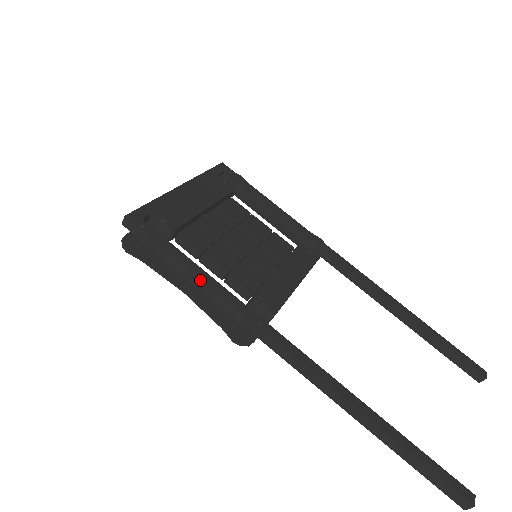
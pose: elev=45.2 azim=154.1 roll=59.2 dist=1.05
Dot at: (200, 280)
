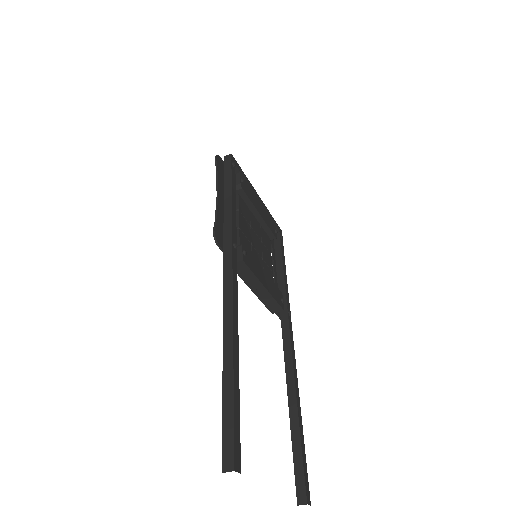
Dot at: (231, 202)
